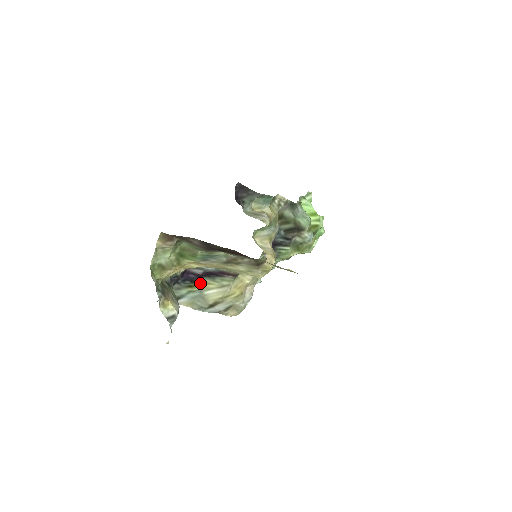
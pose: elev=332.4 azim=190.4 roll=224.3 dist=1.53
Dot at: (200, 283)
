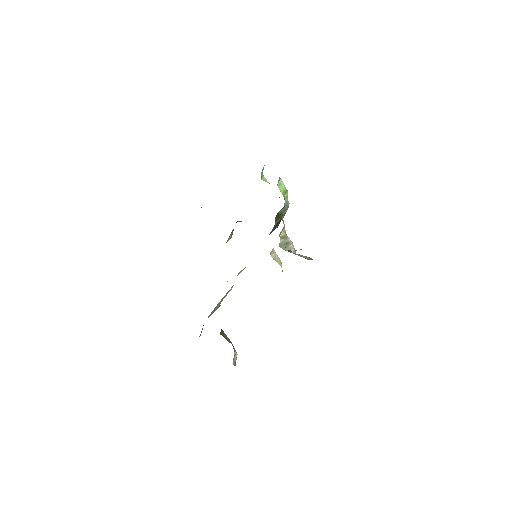
Dot at: occluded
